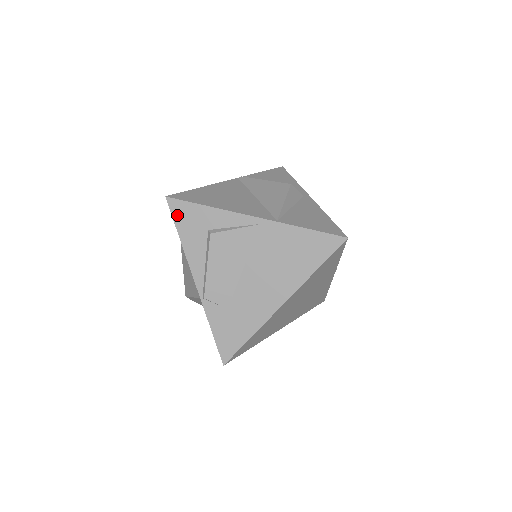
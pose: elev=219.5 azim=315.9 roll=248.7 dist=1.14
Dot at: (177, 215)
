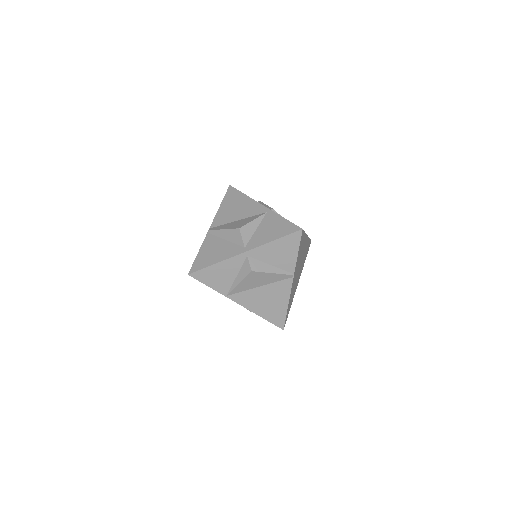
Dot at: occluded
